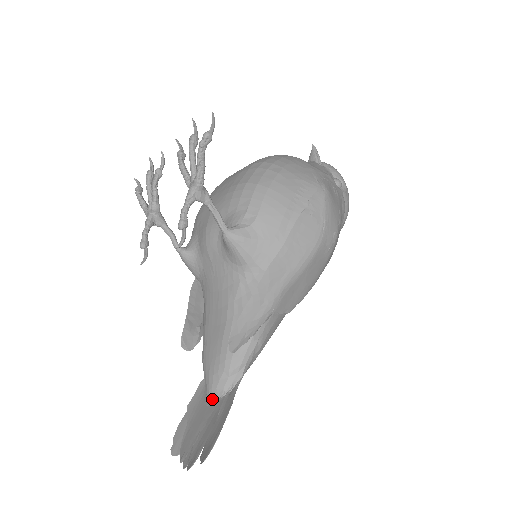
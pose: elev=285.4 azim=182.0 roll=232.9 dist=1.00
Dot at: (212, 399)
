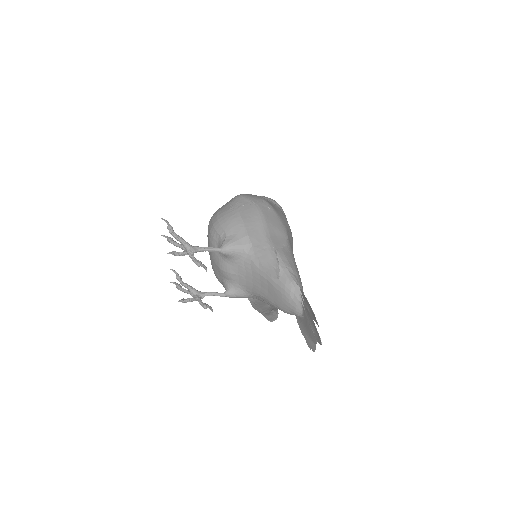
Dot at: (301, 312)
